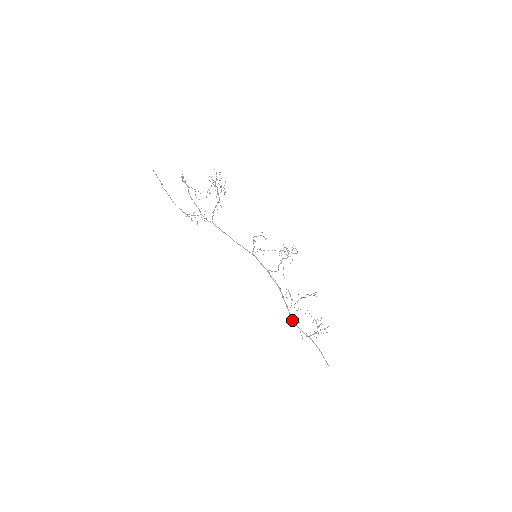
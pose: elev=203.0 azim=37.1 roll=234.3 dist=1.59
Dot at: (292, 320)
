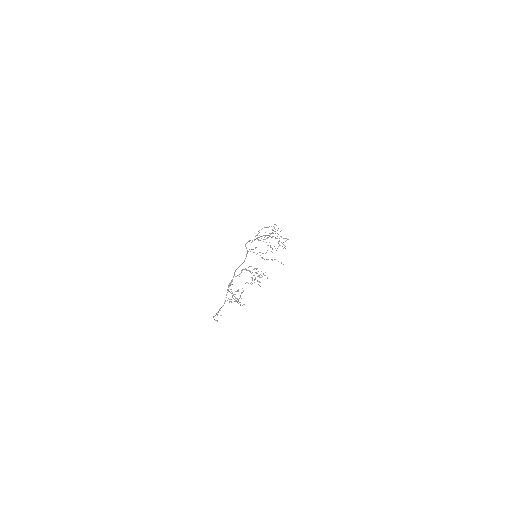
Dot at: occluded
